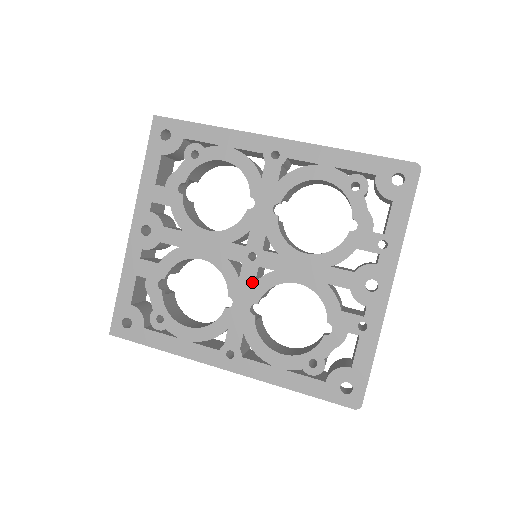
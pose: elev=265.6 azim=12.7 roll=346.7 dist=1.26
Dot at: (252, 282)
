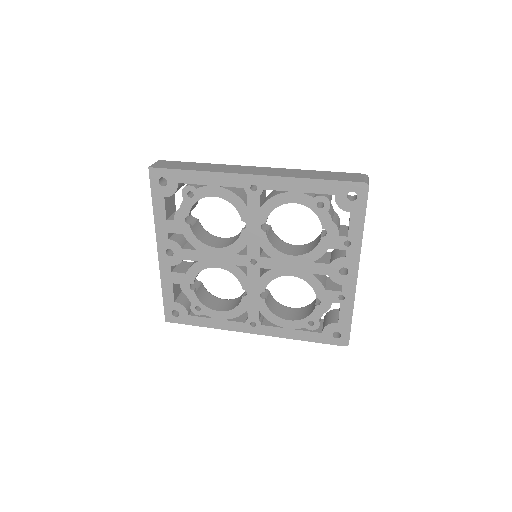
Dot at: (257, 278)
